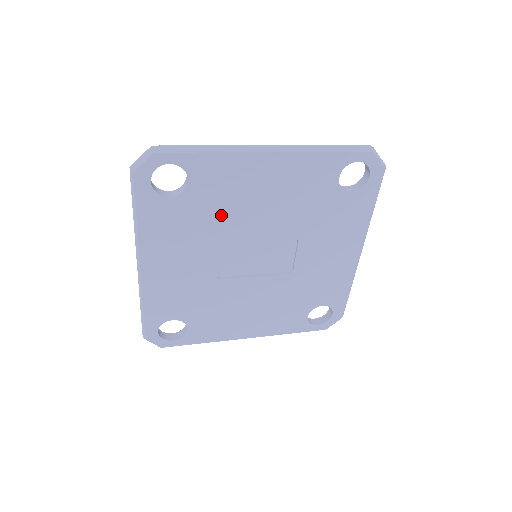
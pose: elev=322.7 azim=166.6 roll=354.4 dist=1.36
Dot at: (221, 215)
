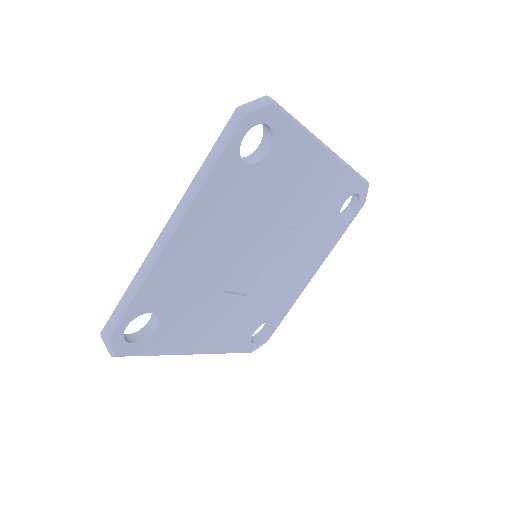
Dot at: (200, 287)
